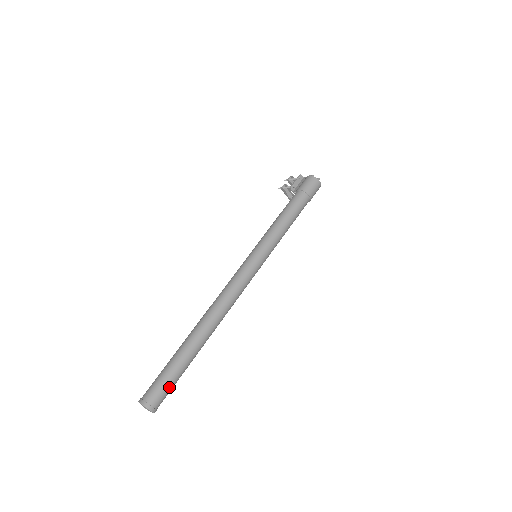
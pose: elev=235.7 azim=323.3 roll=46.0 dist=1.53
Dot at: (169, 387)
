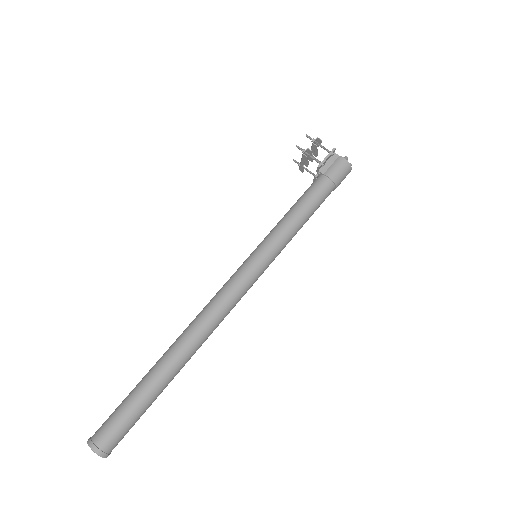
Dot at: (131, 427)
